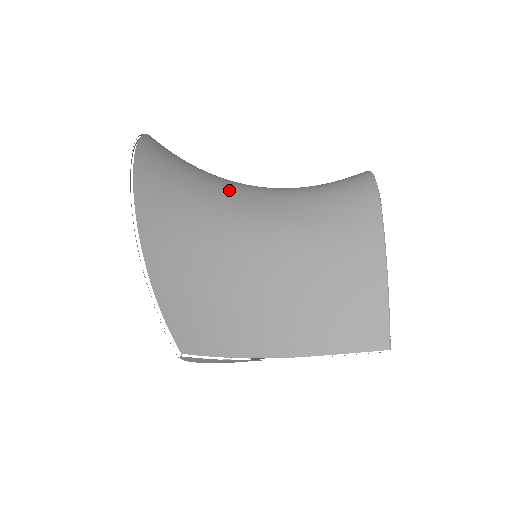
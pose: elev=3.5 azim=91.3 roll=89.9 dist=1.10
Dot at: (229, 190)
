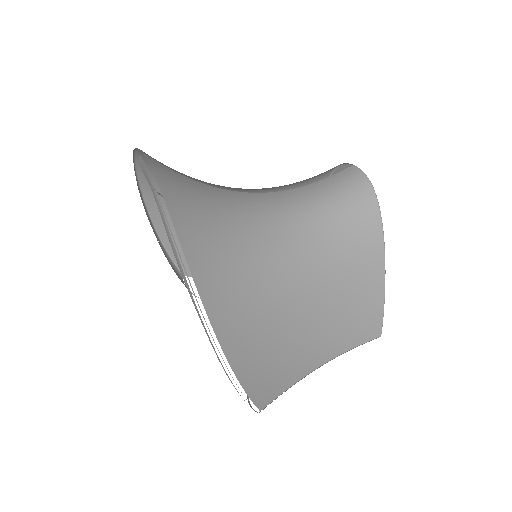
Dot at: (257, 231)
